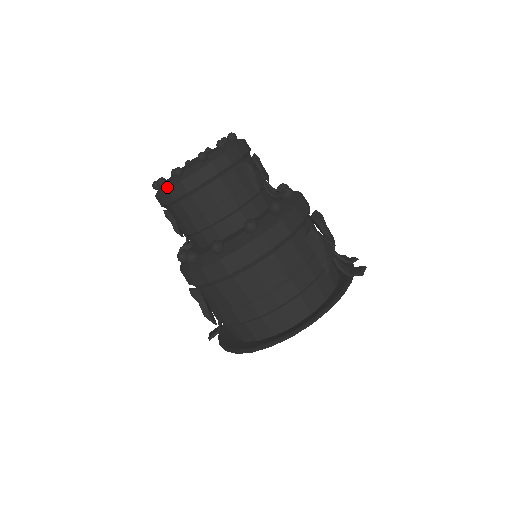
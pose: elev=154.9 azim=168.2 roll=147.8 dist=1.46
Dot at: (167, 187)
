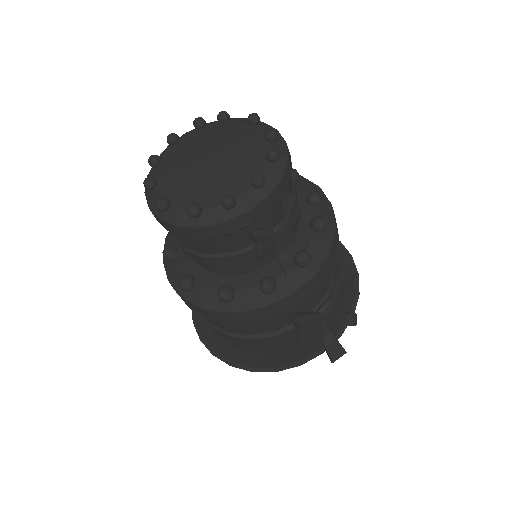
Dot at: (149, 202)
